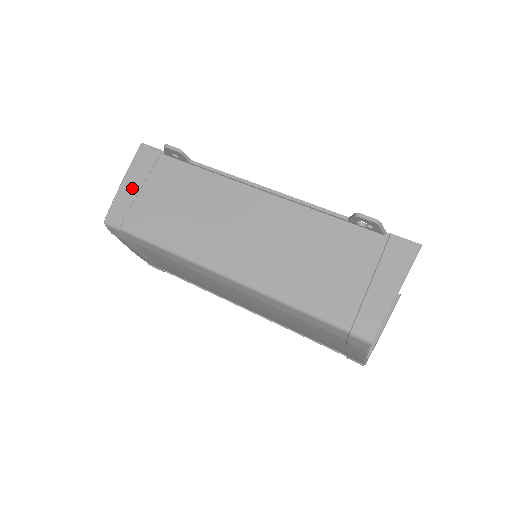
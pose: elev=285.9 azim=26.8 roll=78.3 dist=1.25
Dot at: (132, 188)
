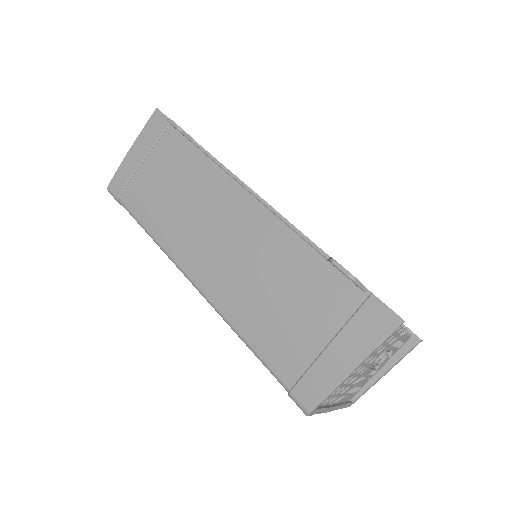
Dot at: (136, 158)
